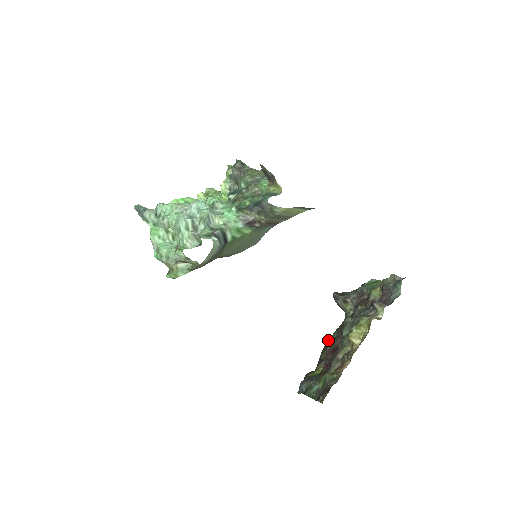
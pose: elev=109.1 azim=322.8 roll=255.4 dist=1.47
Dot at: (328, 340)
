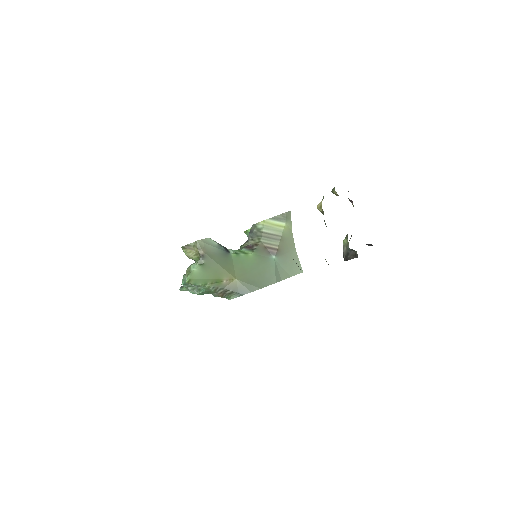
Dot at: occluded
